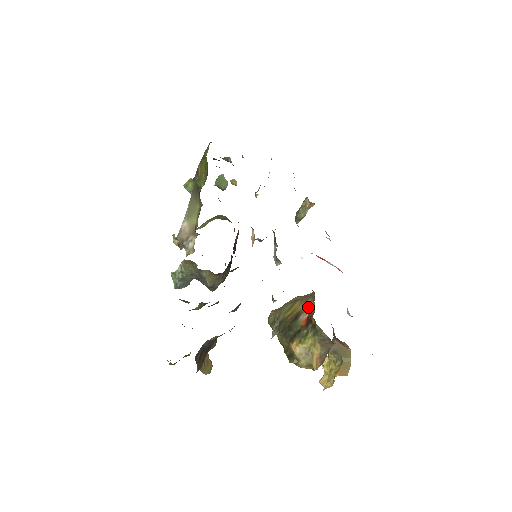
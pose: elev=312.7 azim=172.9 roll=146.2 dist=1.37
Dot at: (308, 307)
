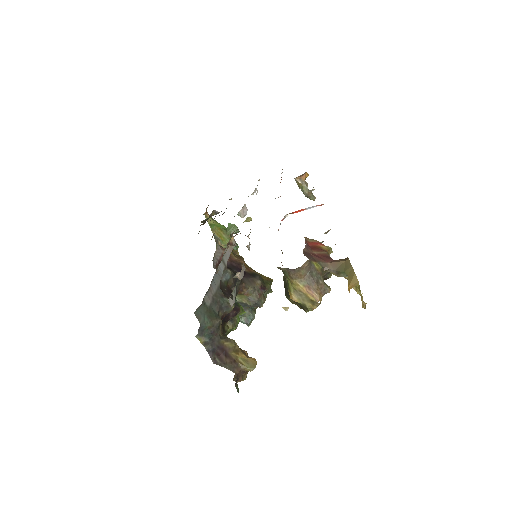
Dot at: occluded
